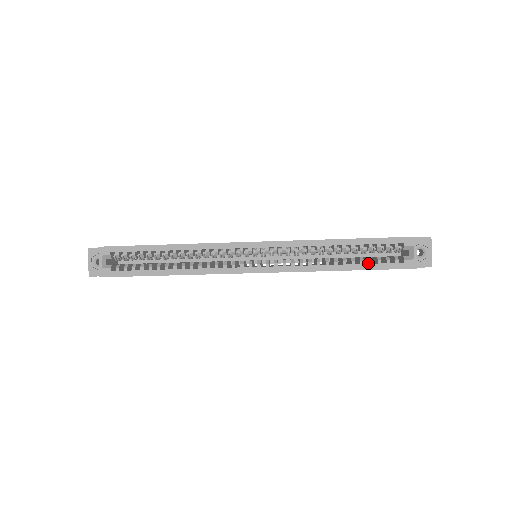
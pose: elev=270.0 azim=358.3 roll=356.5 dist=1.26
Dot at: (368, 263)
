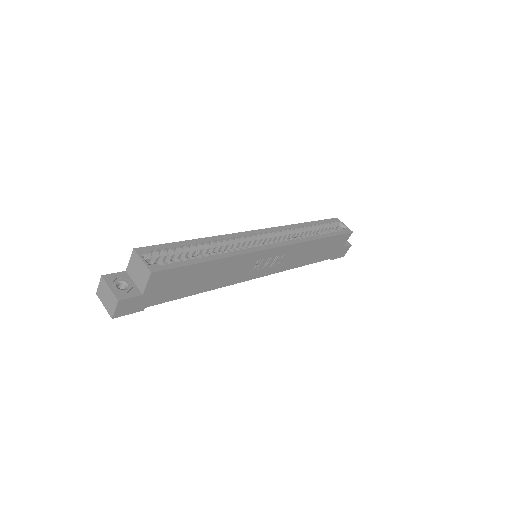
Dot at: (329, 234)
